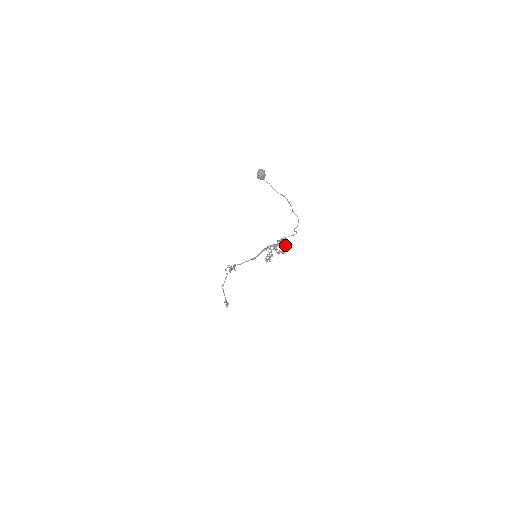
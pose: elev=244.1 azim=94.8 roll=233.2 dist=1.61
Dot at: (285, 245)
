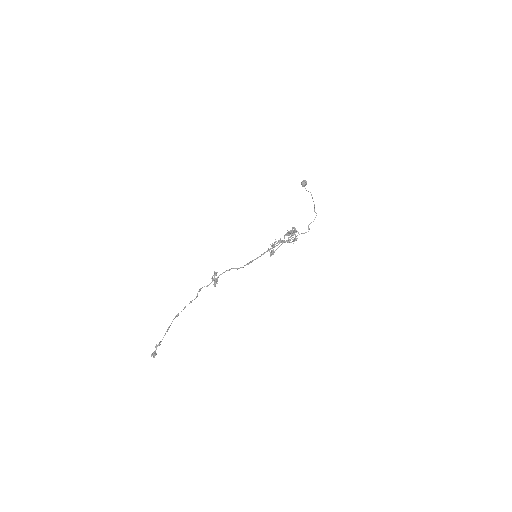
Dot at: (293, 241)
